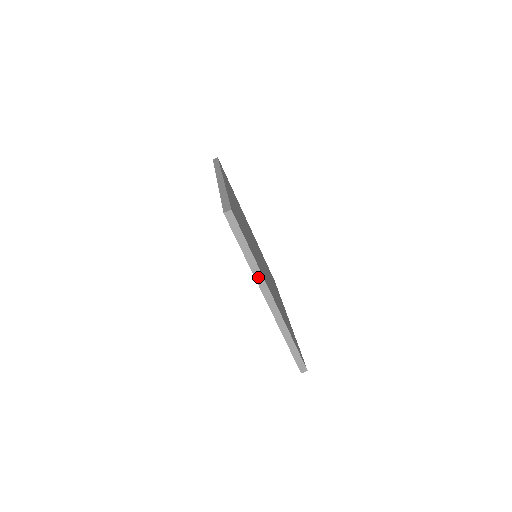
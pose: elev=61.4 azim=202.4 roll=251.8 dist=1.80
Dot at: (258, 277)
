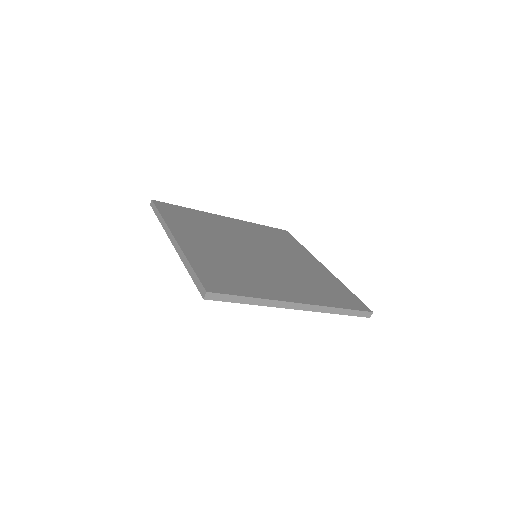
Dot at: (274, 304)
